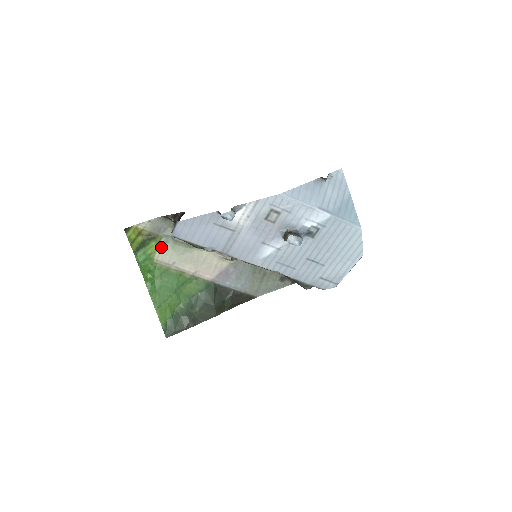
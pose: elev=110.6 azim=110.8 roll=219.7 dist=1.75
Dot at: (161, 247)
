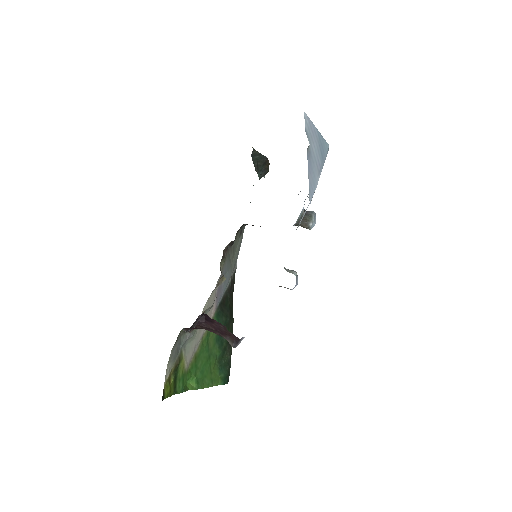
Dot at: (184, 356)
